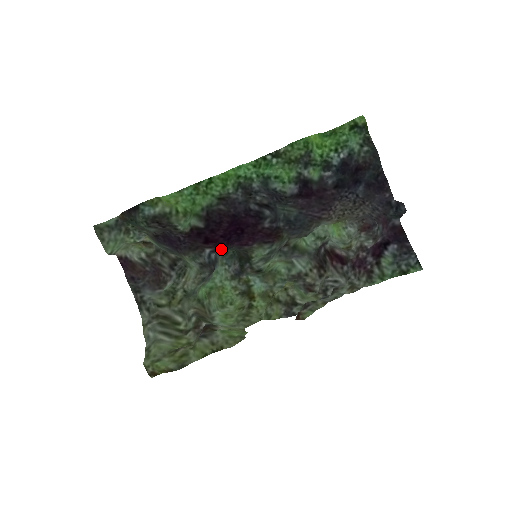
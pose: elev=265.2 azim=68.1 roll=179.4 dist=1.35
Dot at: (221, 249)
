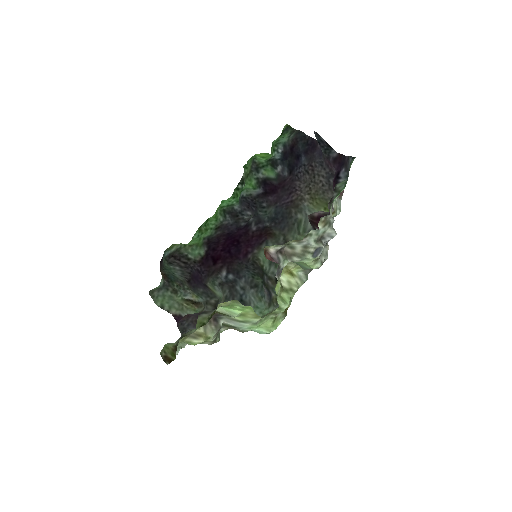
Dot at: (232, 267)
